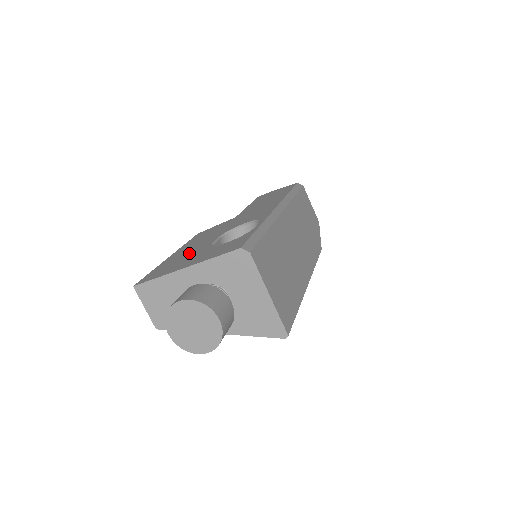
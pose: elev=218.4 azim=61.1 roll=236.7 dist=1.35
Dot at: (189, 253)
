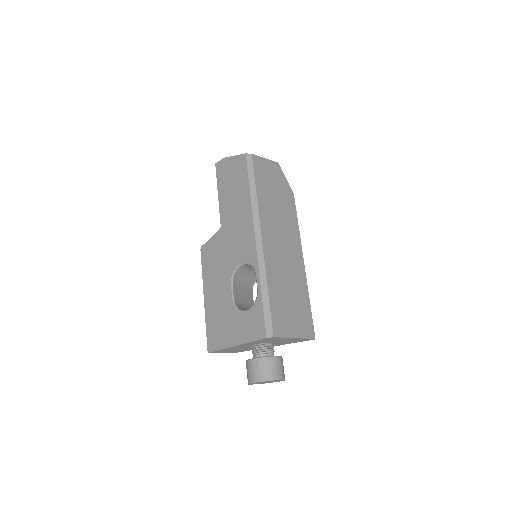
Dot at: (221, 309)
